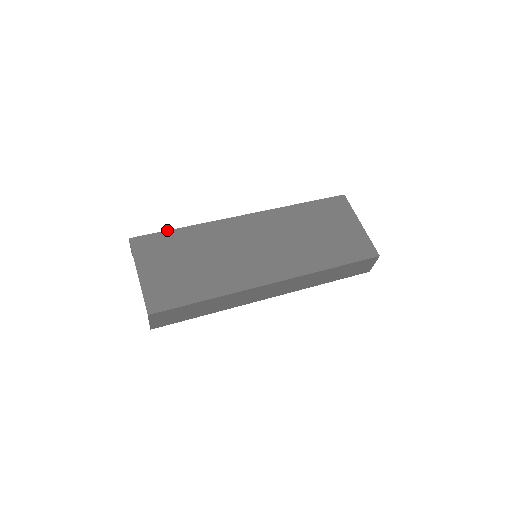
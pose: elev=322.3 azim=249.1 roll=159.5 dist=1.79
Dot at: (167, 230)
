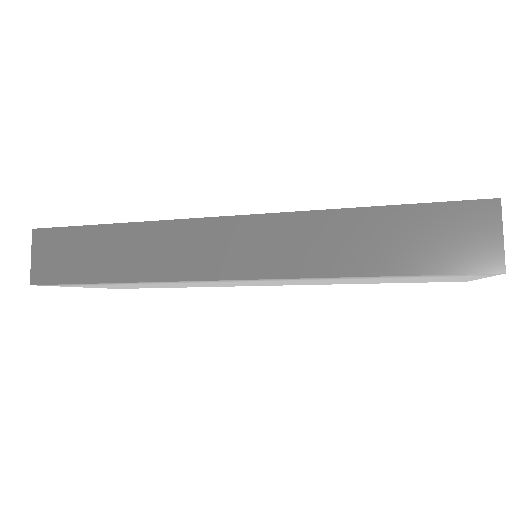
Dot at: occluded
